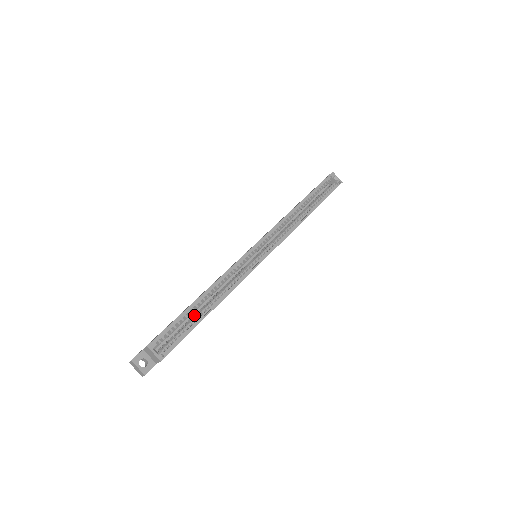
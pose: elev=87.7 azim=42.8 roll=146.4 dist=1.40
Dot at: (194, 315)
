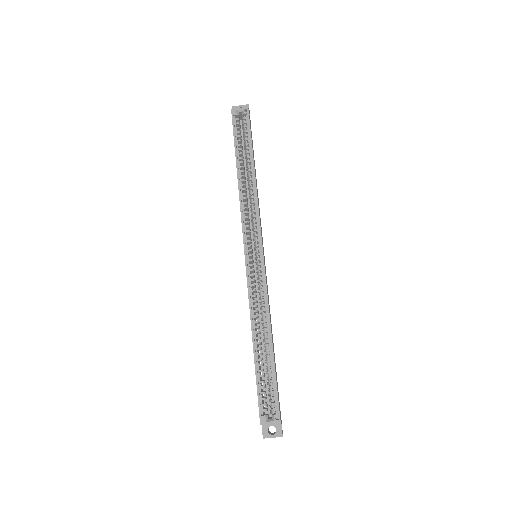
Dot at: occluded
